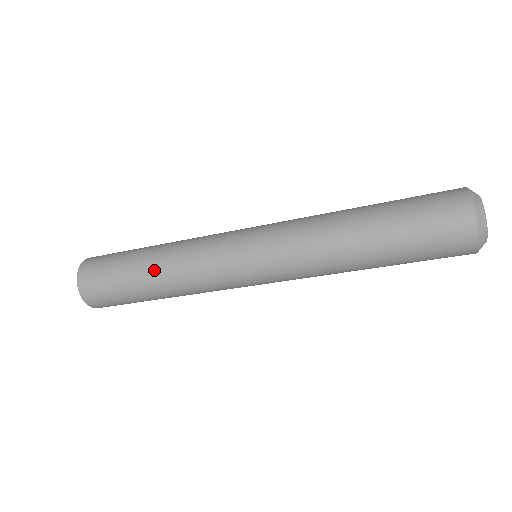
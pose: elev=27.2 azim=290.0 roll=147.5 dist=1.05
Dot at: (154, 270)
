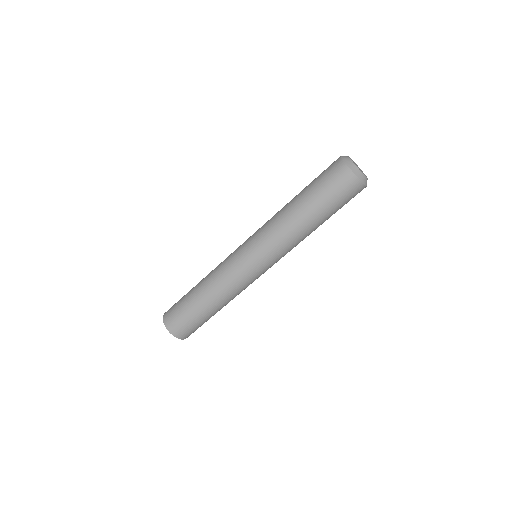
Dot at: (201, 287)
